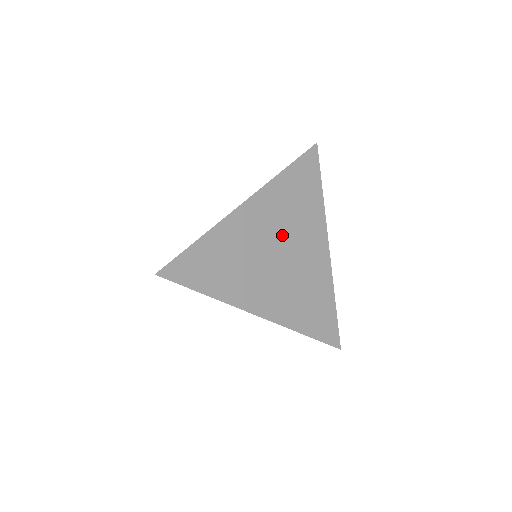
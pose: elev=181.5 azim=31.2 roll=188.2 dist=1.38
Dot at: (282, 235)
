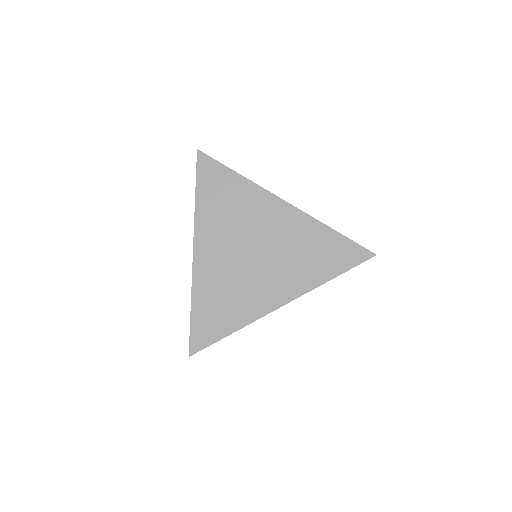
Dot at: (241, 238)
